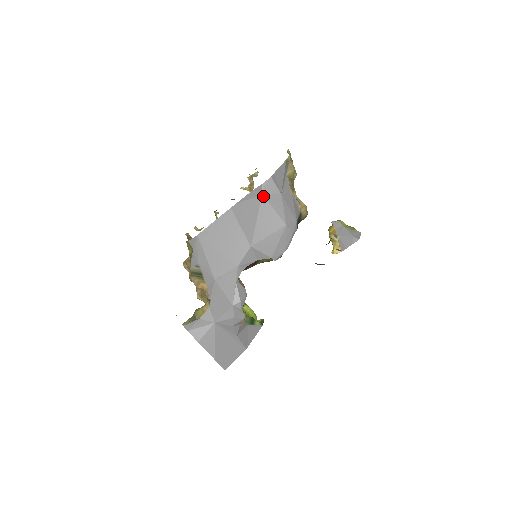
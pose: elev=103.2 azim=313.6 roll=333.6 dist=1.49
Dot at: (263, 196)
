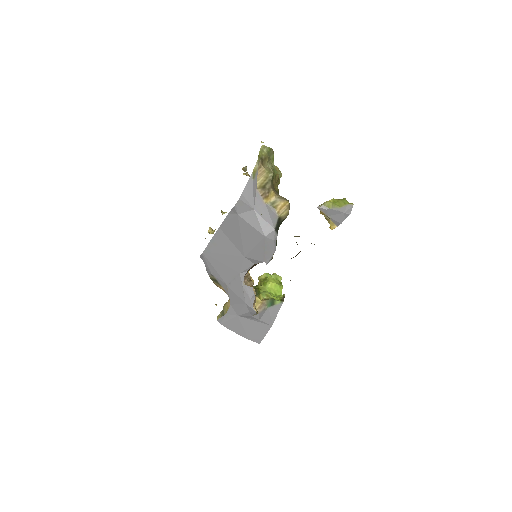
Dot at: (239, 216)
